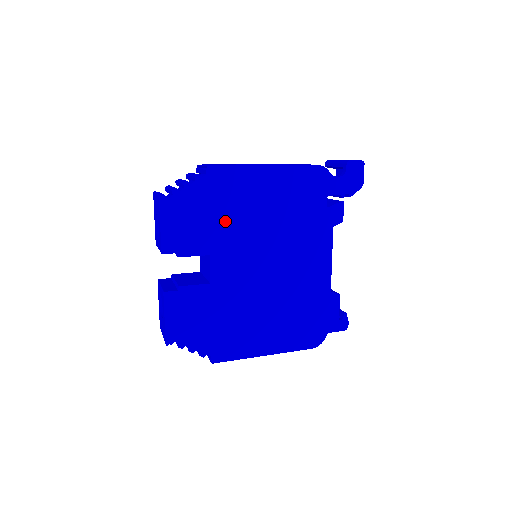
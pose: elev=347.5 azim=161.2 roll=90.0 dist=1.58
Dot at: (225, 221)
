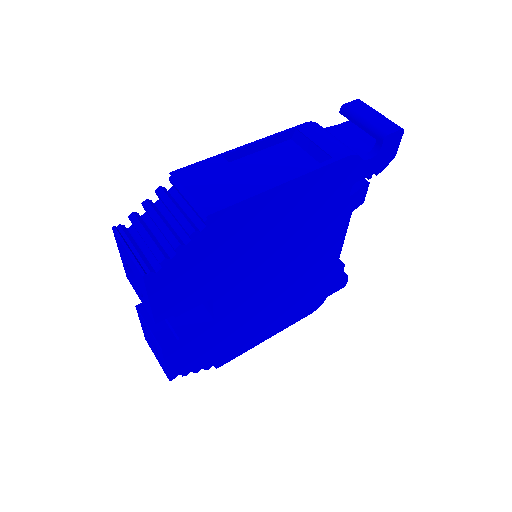
Dot at: (230, 261)
